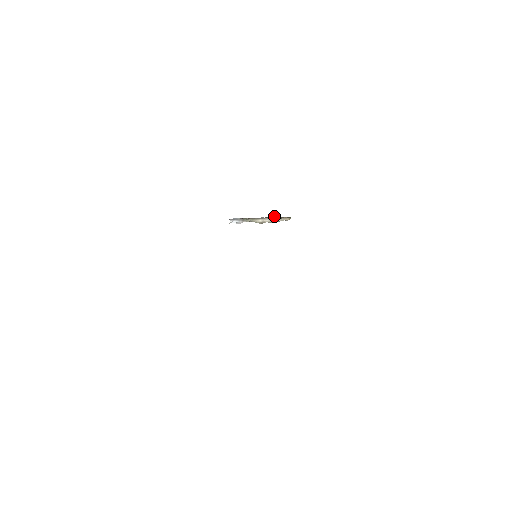
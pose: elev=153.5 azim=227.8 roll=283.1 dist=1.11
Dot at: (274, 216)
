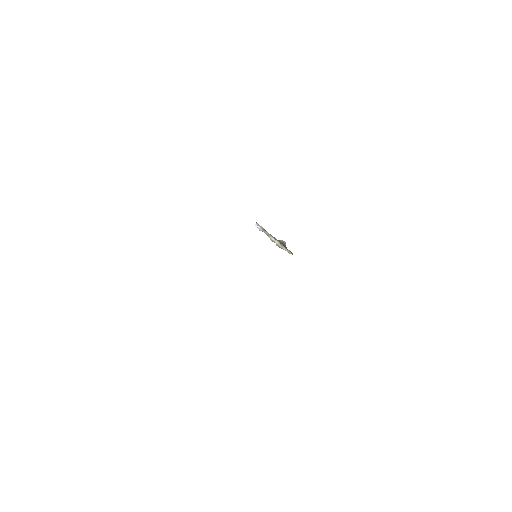
Dot at: (283, 244)
